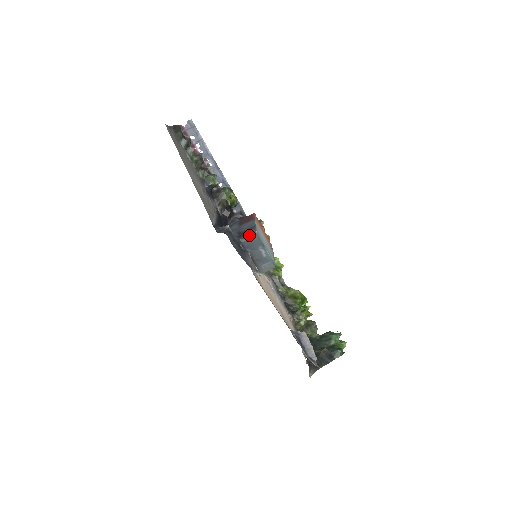
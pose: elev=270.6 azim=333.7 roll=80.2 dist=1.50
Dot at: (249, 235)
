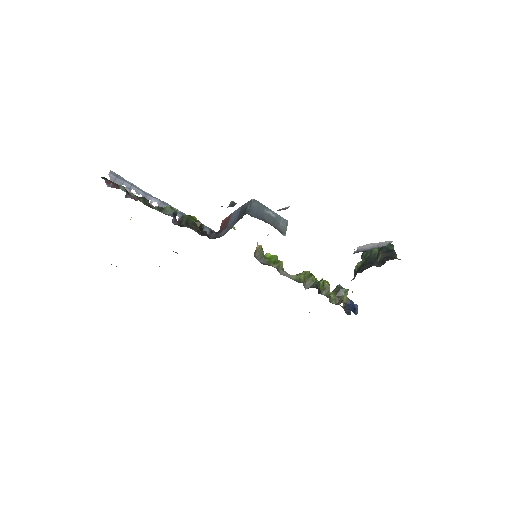
Dot at: (249, 206)
